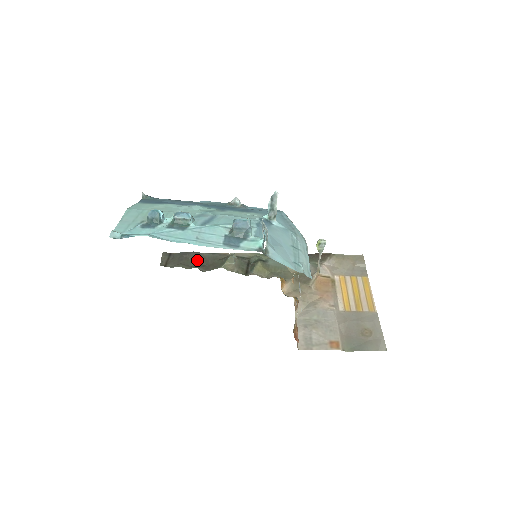
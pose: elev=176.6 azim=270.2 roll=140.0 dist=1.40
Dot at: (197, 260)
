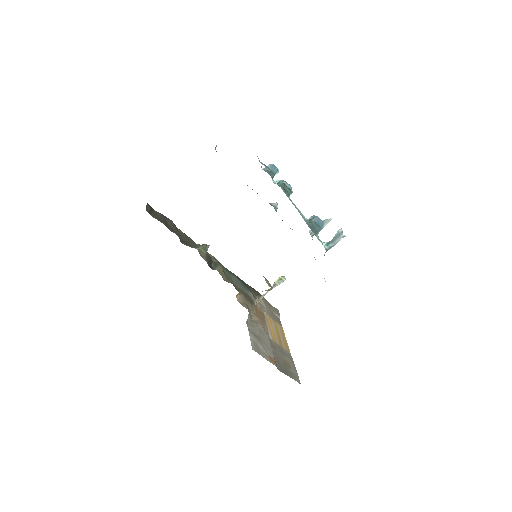
Dot at: (174, 229)
